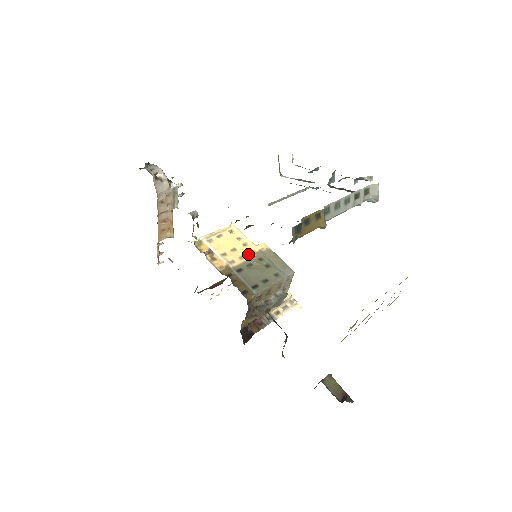
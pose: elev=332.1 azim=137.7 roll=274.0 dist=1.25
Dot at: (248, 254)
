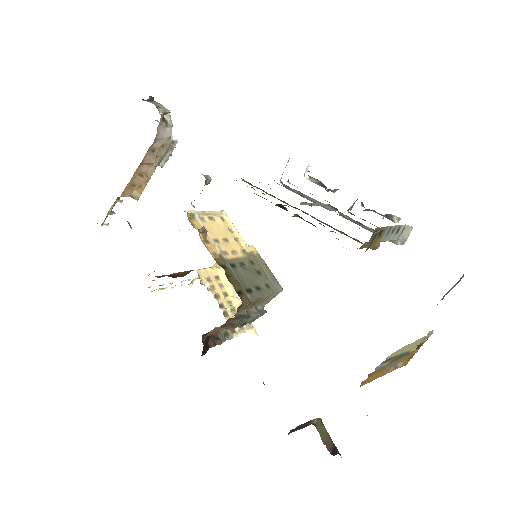
Dot at: (240, 251)
